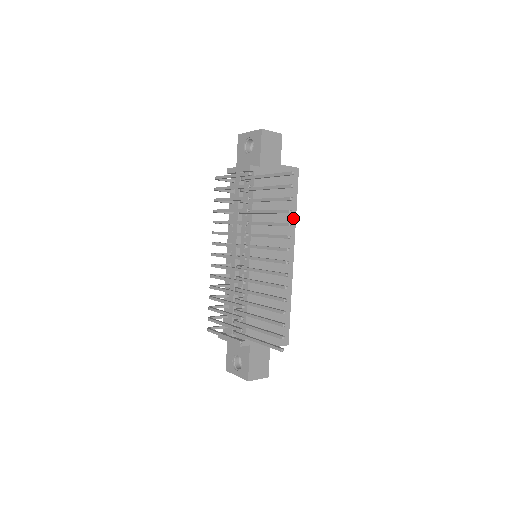
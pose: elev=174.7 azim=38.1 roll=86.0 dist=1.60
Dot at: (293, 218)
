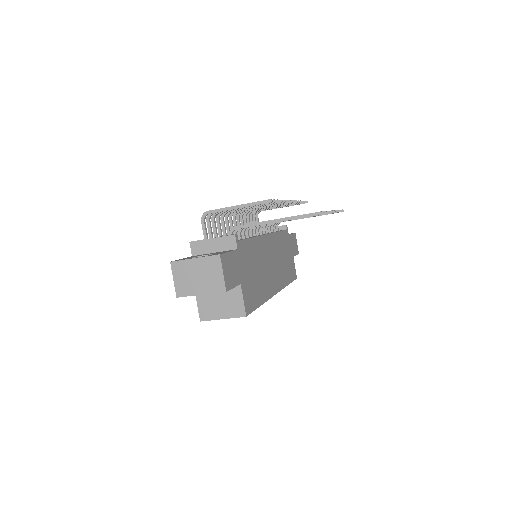
Dot at: (286, 282)
